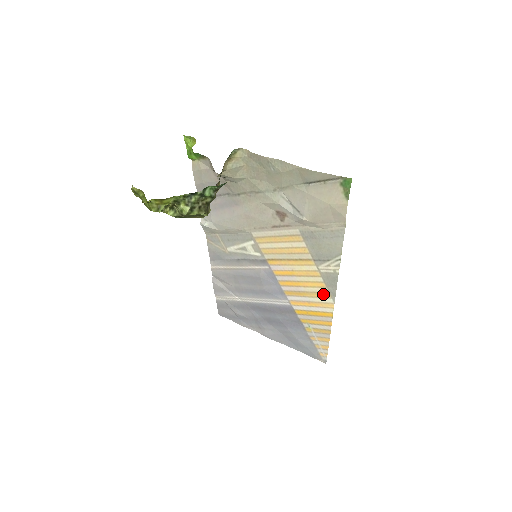
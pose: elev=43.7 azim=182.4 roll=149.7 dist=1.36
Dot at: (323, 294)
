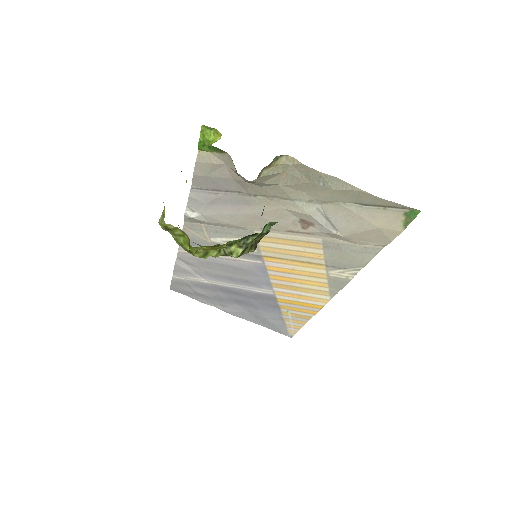
Dot at: (321, 292)
